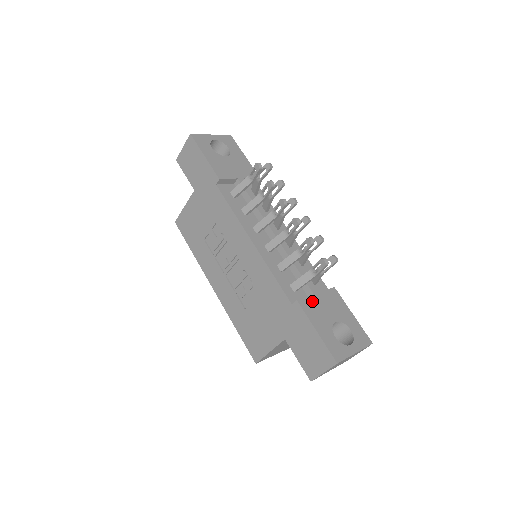
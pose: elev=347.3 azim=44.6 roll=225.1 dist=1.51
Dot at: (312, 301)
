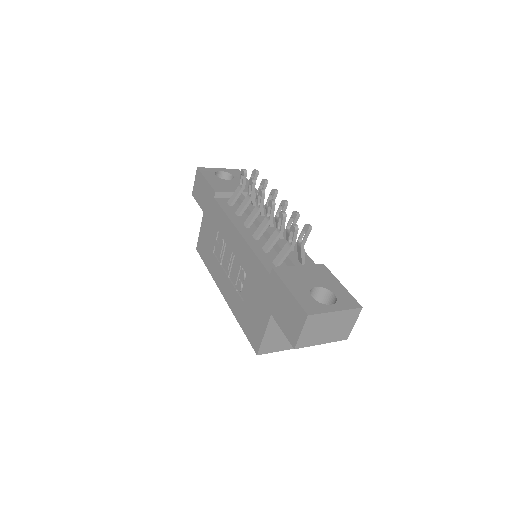
Dot at: (291, 270)
